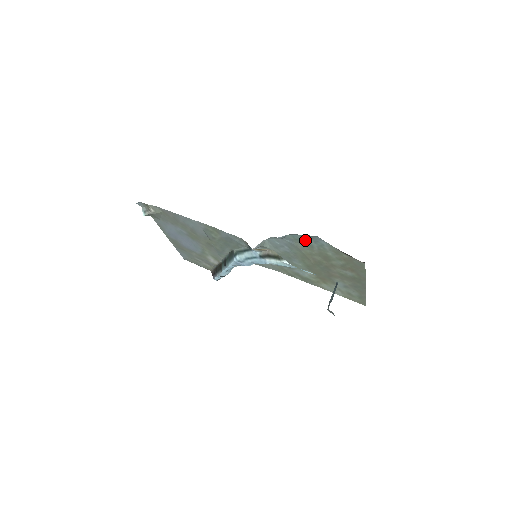
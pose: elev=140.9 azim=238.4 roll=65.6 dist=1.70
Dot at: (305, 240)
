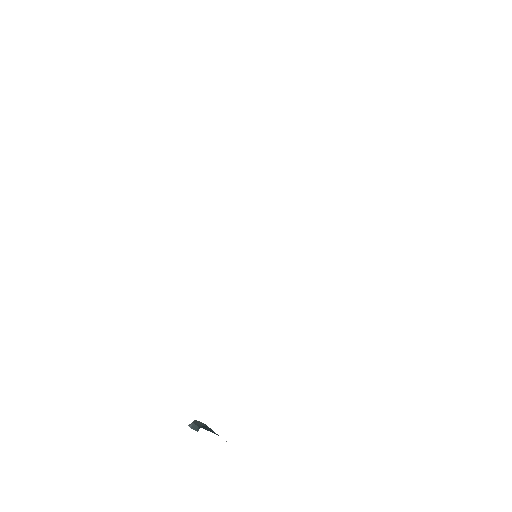
Dot at: occluded
